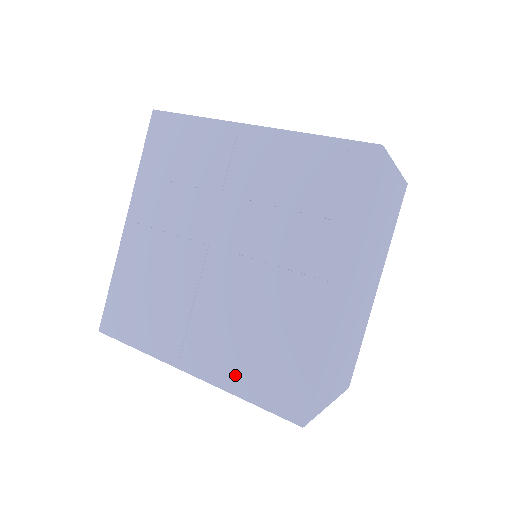
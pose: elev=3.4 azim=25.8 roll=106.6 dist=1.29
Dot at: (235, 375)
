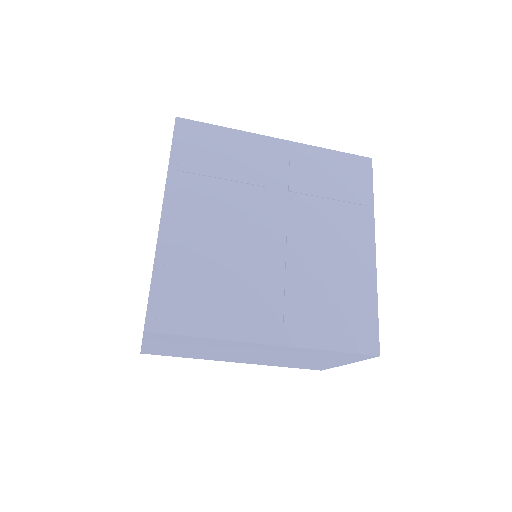
Dot at: (316, 331)
